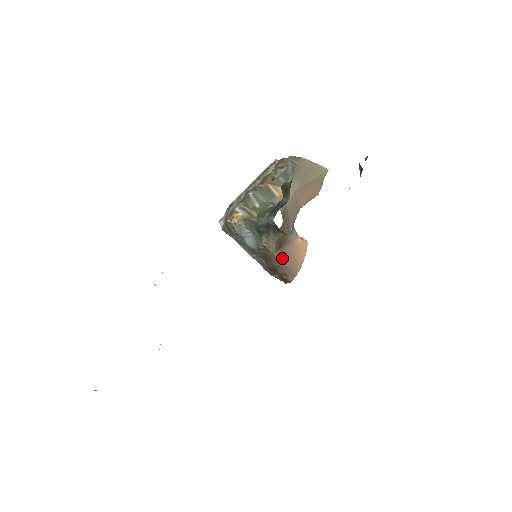
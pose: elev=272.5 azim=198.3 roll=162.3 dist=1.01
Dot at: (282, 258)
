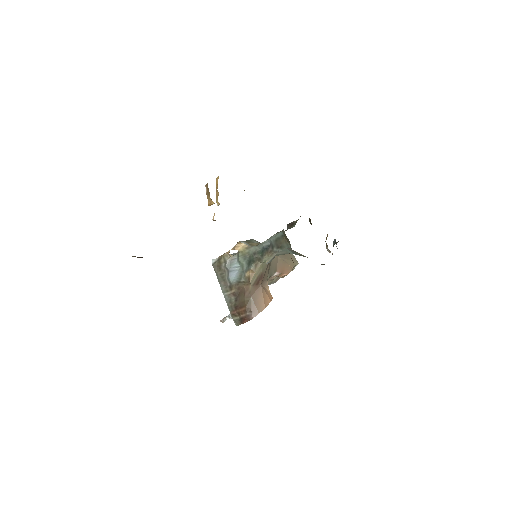
Dot at: (254, 294)
